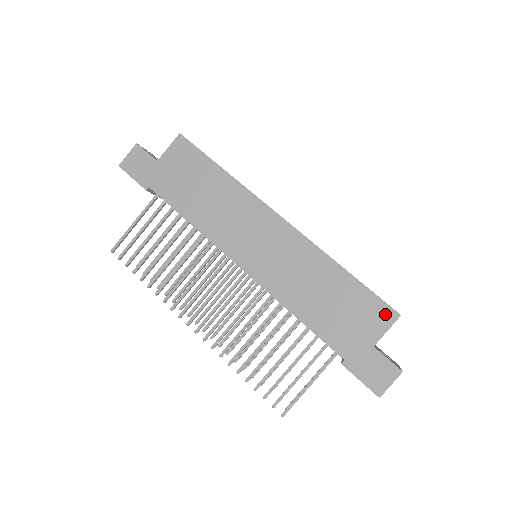
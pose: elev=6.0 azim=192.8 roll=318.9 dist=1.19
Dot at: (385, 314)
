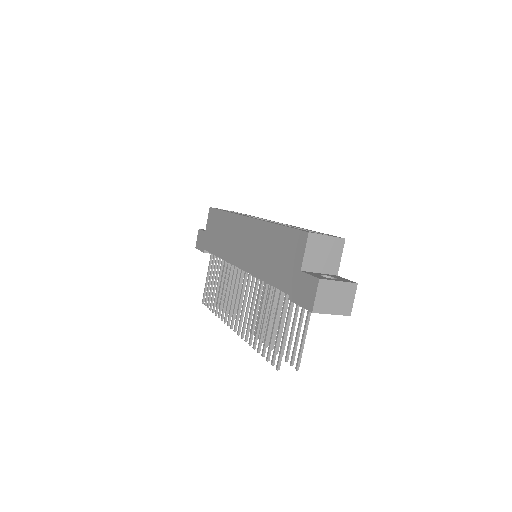
Dot at: (301, 239)
